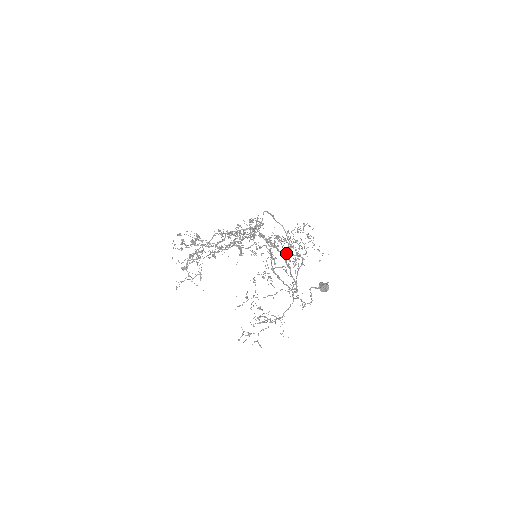
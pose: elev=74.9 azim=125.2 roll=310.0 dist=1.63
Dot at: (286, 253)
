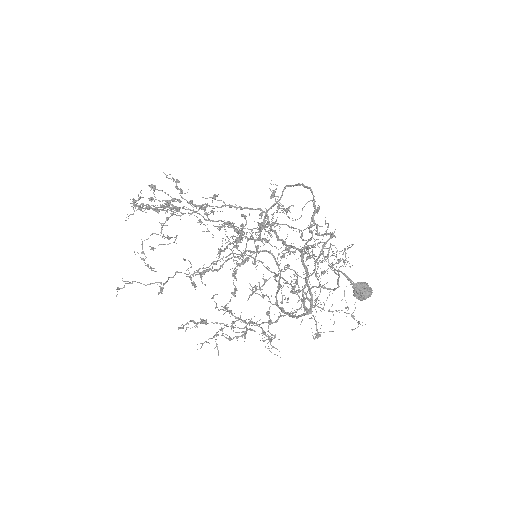
Dot at: occluded
